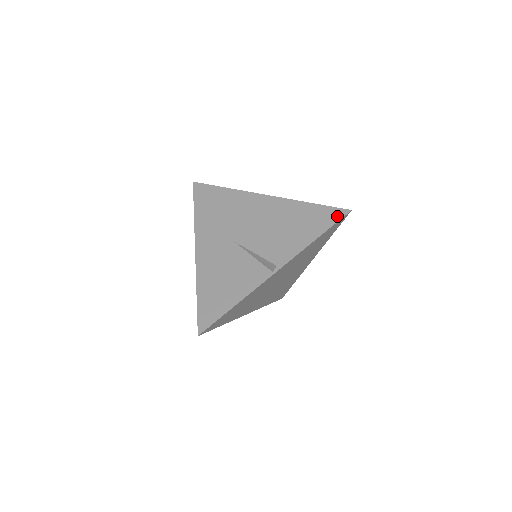
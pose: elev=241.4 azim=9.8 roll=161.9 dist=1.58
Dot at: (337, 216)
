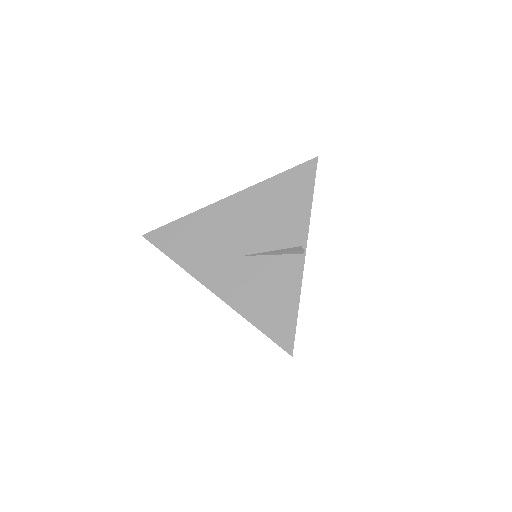
Dot at: (311, 169)
